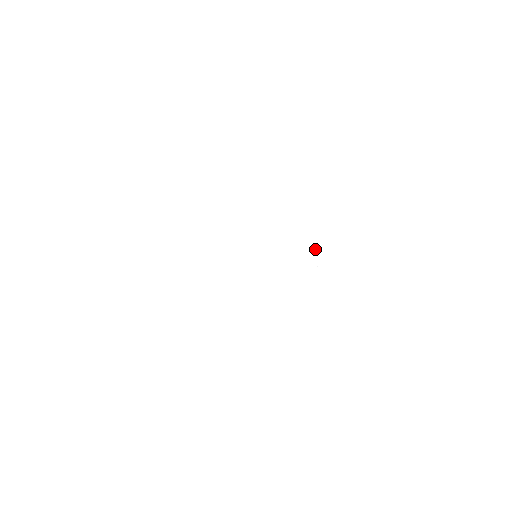
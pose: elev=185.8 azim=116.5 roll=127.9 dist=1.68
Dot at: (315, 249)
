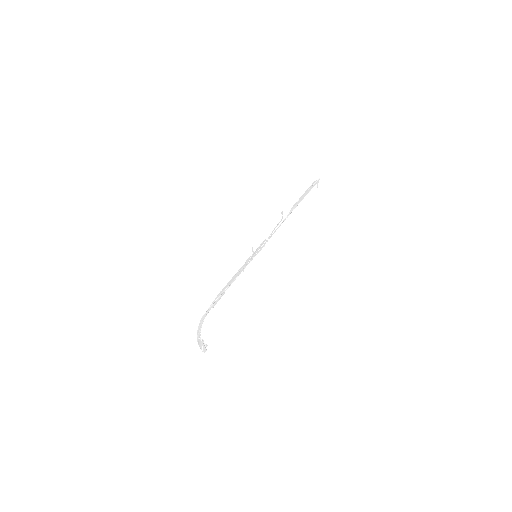
Dot at: (201, 341)
